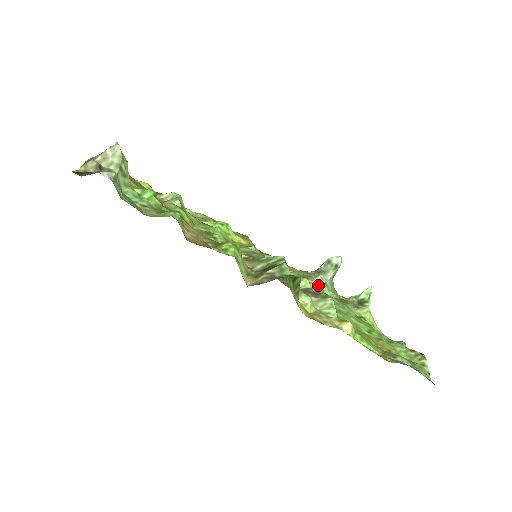
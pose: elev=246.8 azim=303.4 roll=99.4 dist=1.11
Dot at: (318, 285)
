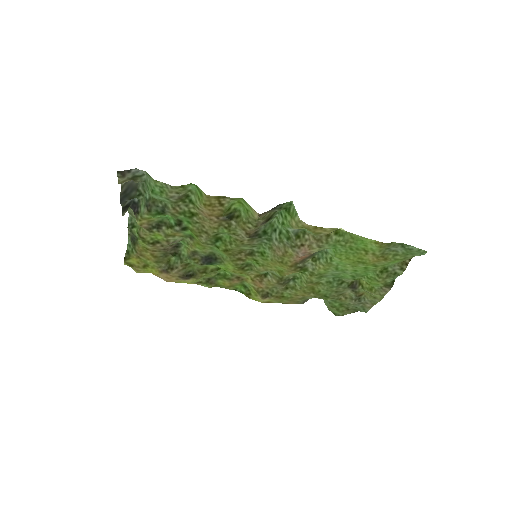
Dot at: occluded
